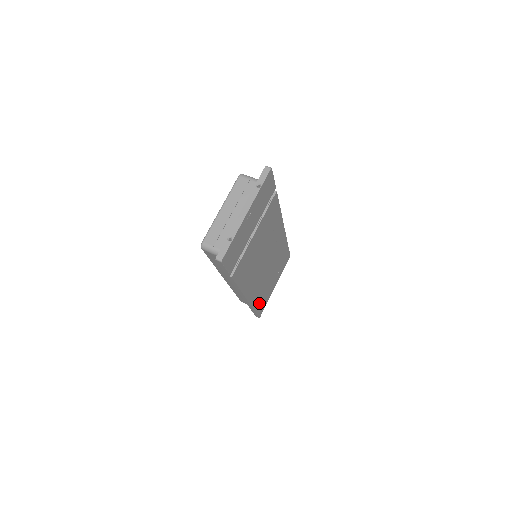
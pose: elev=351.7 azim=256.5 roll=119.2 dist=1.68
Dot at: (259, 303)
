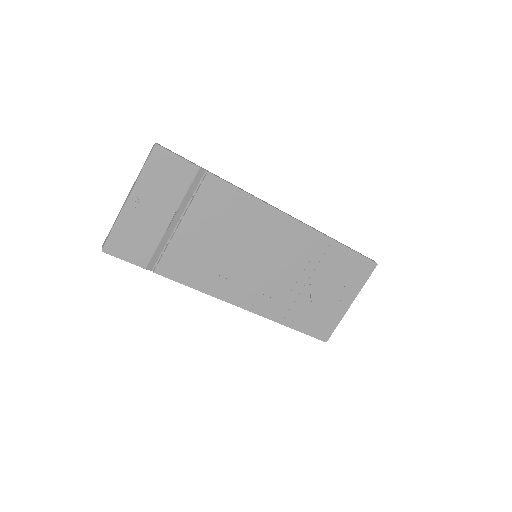
Dot at: (301, 320)
